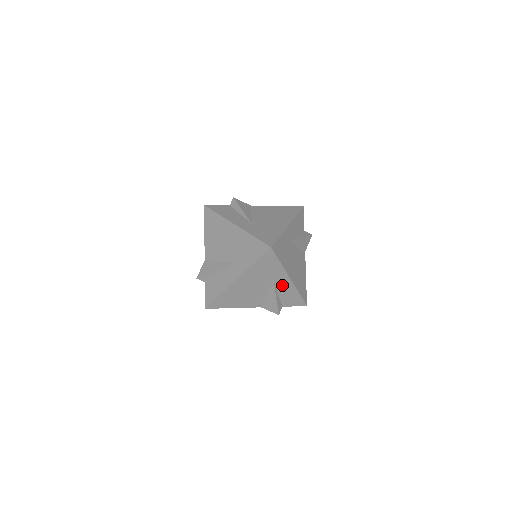
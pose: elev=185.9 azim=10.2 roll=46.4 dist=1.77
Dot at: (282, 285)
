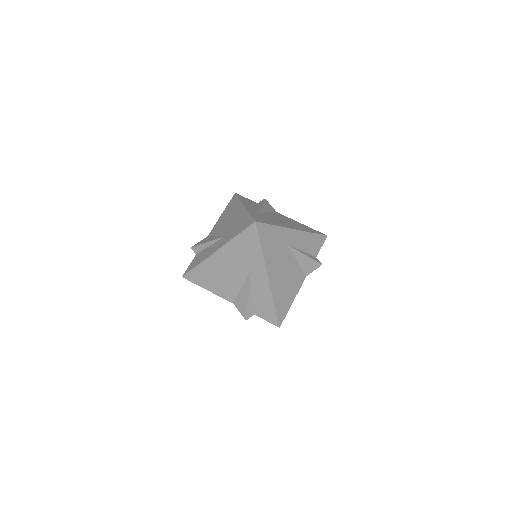
Dot at: (259, 282)
